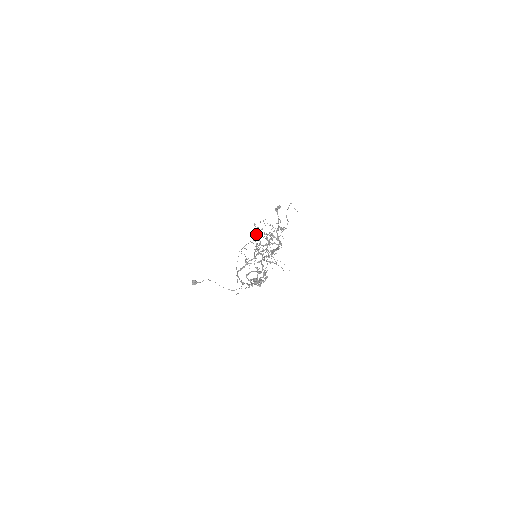
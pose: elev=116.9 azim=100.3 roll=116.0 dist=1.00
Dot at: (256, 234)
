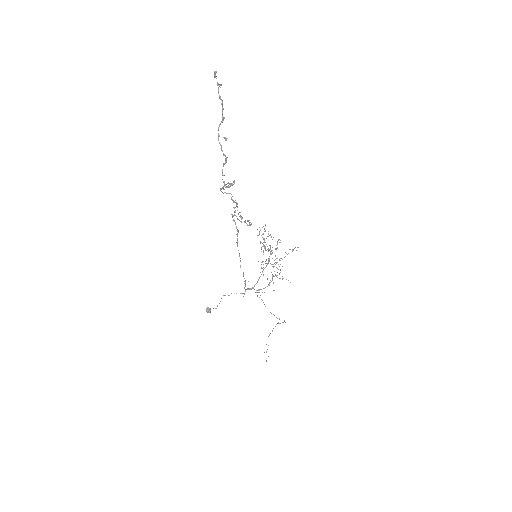
Dot at: (248, 220)
